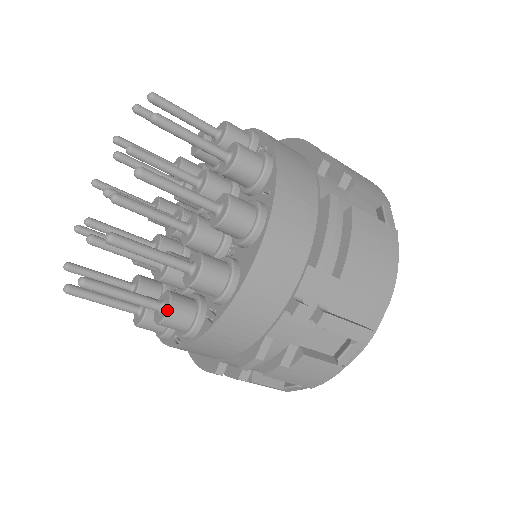
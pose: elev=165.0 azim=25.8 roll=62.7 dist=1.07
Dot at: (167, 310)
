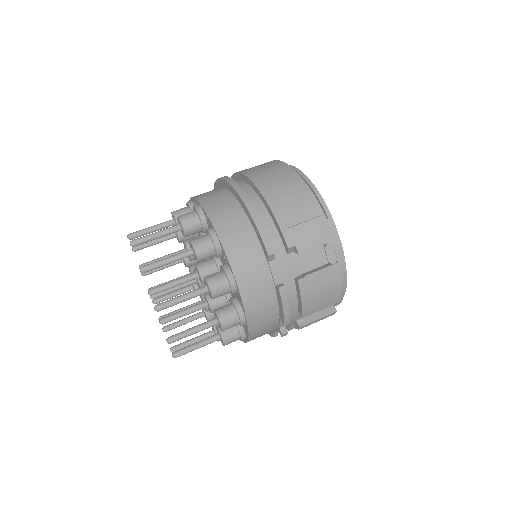
Dot at: (218, 340)
